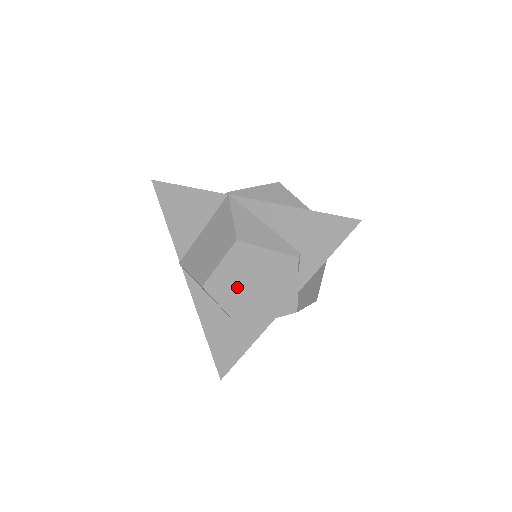
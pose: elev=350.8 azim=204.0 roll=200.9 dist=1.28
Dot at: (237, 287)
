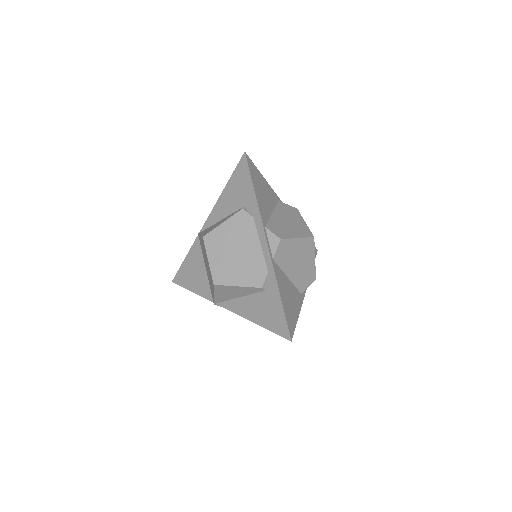
Dot at: (231, 263)
